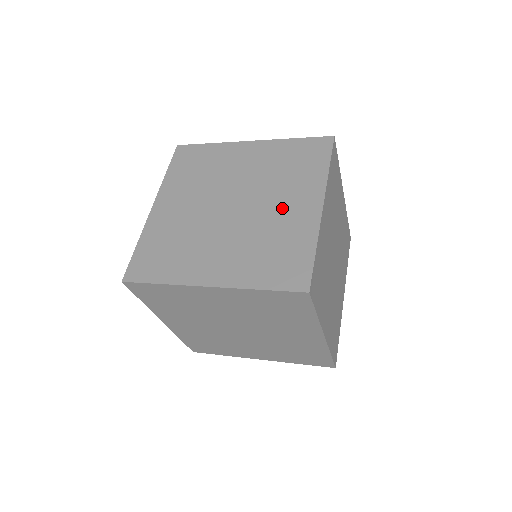
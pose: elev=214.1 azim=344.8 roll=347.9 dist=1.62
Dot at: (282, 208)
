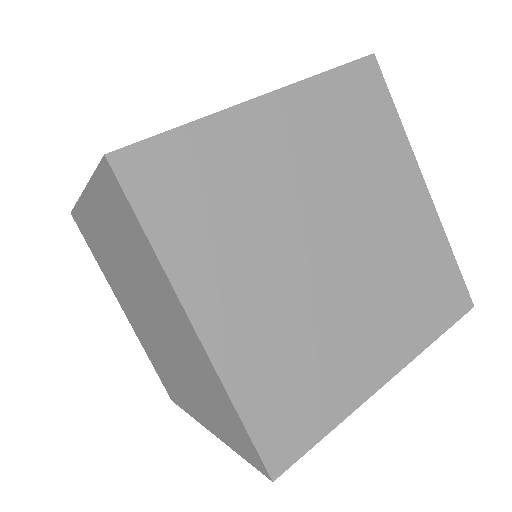
Dot at: (390, 214)
